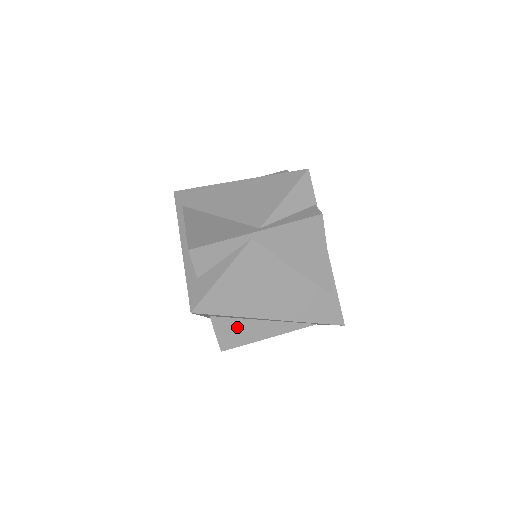
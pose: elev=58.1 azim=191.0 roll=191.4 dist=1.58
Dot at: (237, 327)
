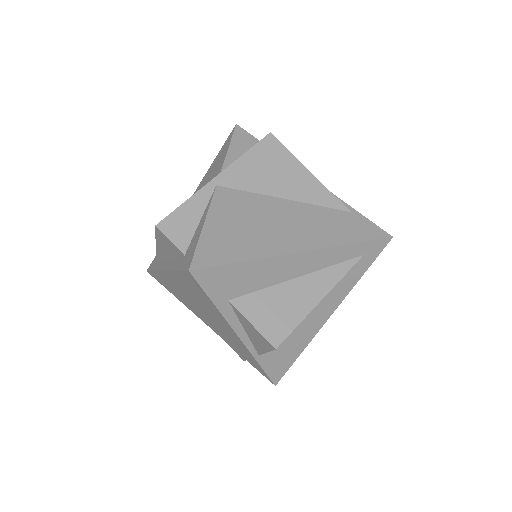
Dot at: (272, 302)
